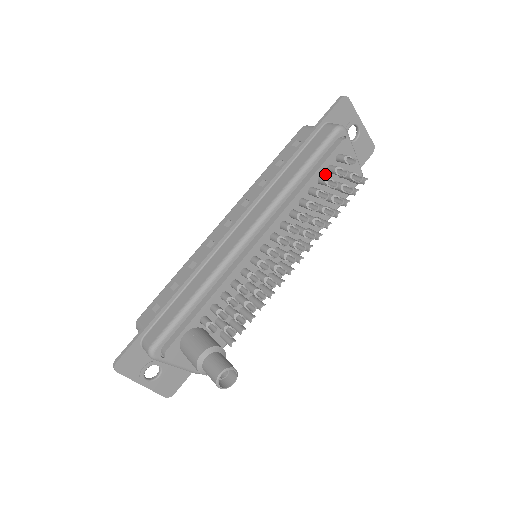
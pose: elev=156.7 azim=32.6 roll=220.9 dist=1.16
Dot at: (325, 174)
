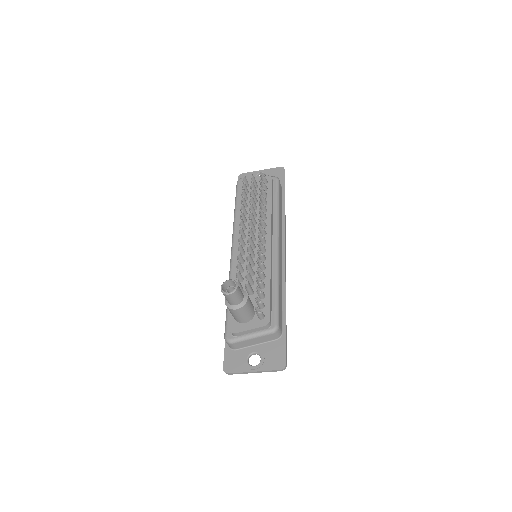
Dot at: occluded
